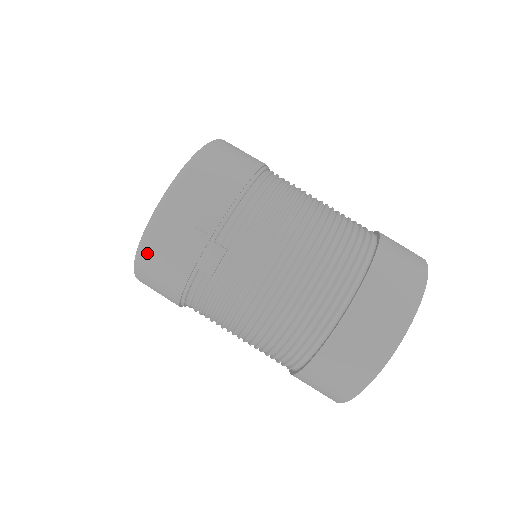
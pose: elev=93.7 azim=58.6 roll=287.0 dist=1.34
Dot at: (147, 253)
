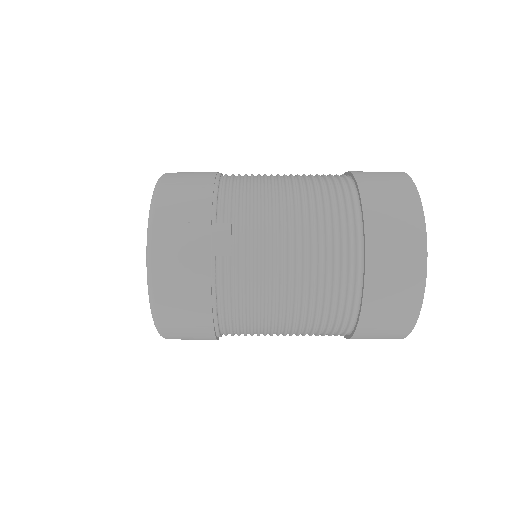
Dot at: (159, 273)
